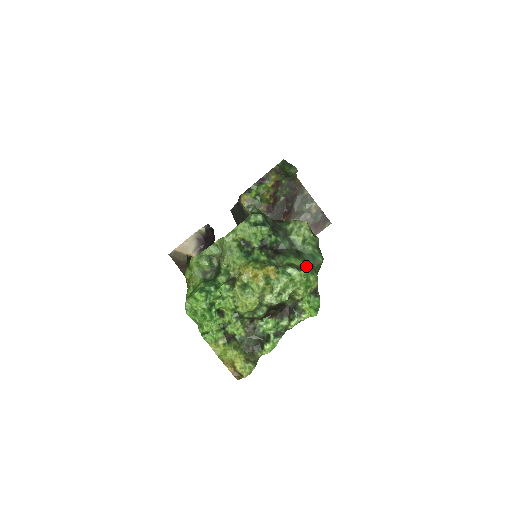
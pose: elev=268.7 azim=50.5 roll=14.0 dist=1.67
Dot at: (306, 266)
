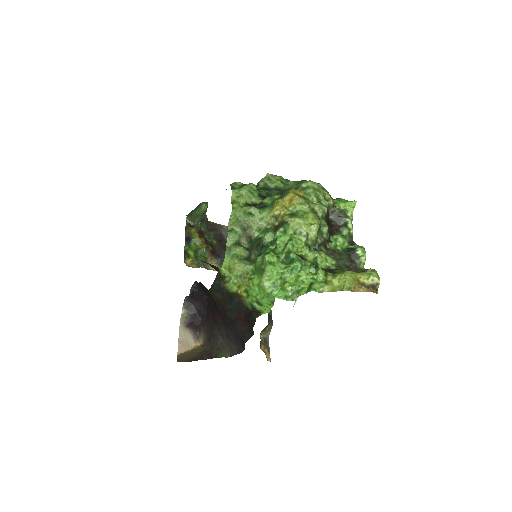
Dot at: occluded
